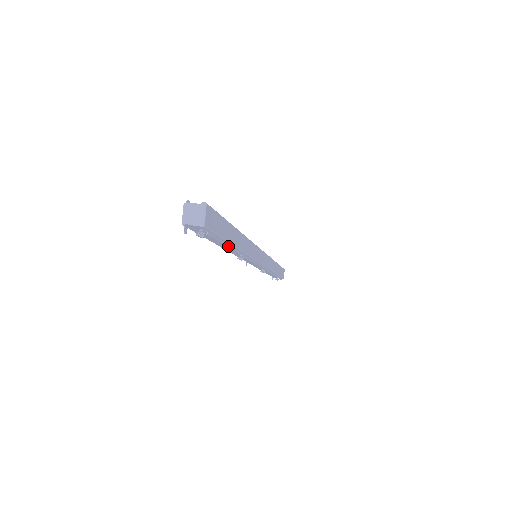
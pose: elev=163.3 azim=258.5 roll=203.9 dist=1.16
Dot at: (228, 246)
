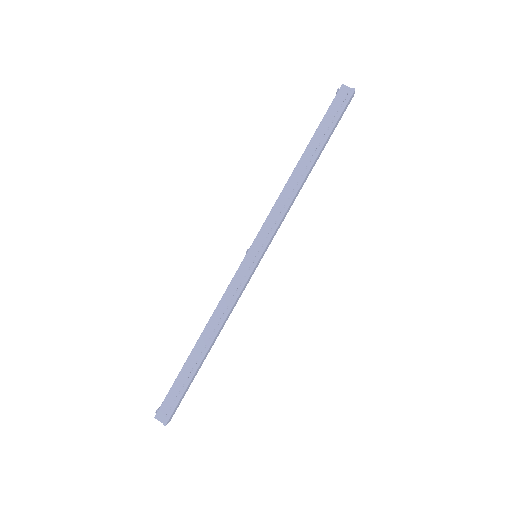
Dot at: occluded
